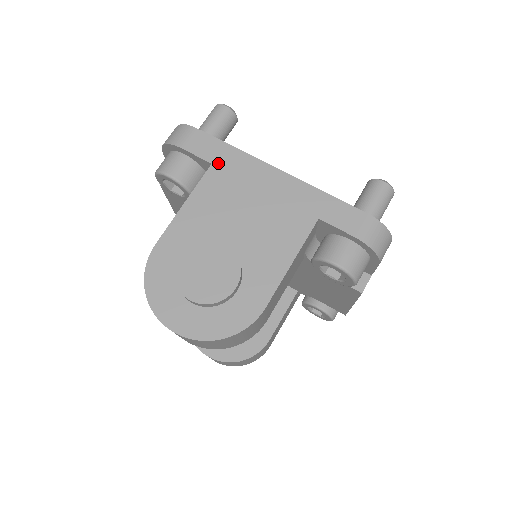
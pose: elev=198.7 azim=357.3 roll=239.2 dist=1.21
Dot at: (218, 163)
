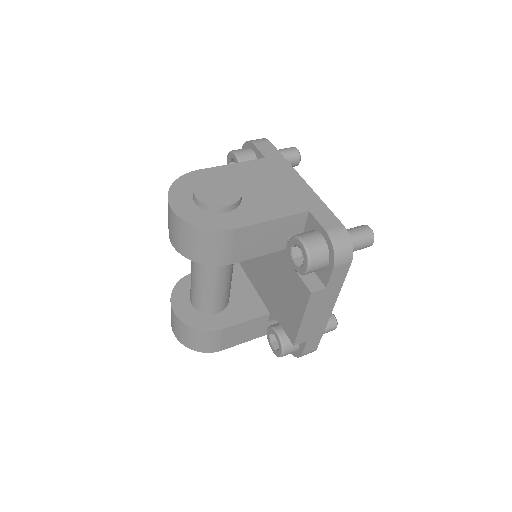
Dot at: (269, 159)
